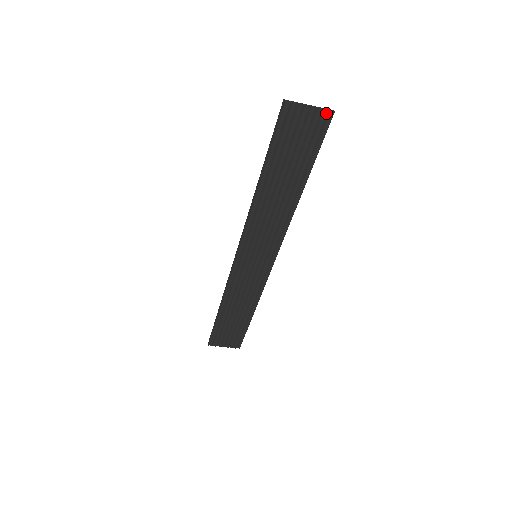
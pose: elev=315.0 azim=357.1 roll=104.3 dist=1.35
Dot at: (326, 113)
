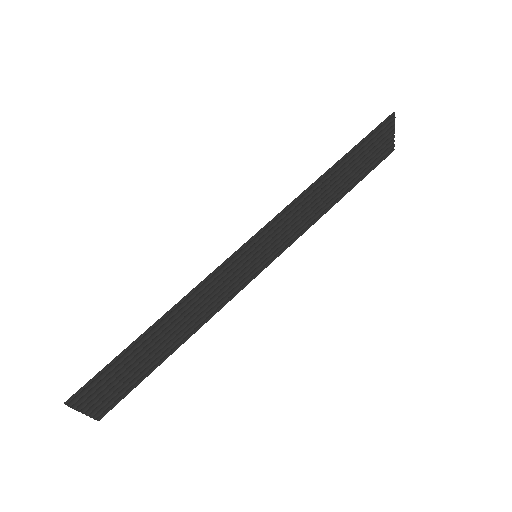
Dot at: (393, 146)
